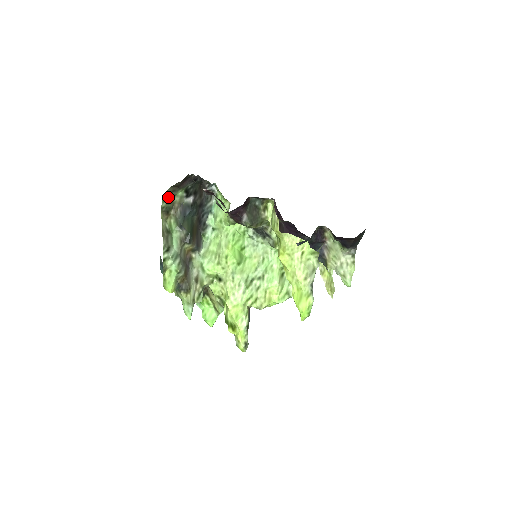
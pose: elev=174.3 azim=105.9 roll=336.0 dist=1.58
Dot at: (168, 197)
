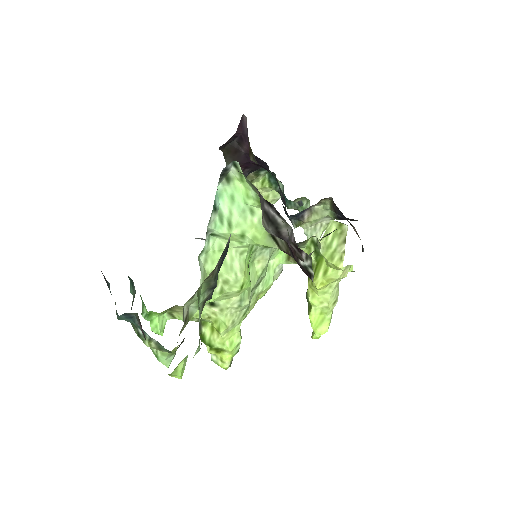
Dot at: occluded
